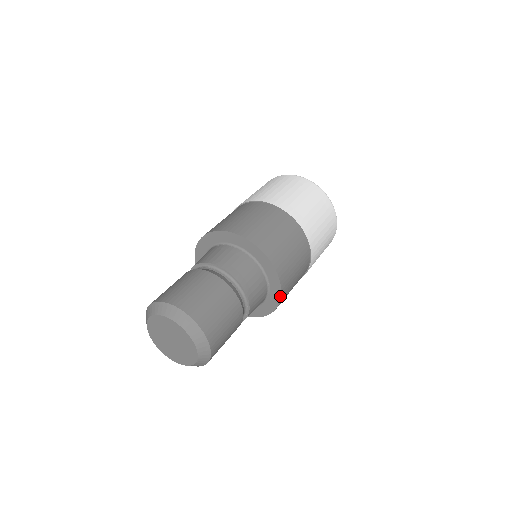
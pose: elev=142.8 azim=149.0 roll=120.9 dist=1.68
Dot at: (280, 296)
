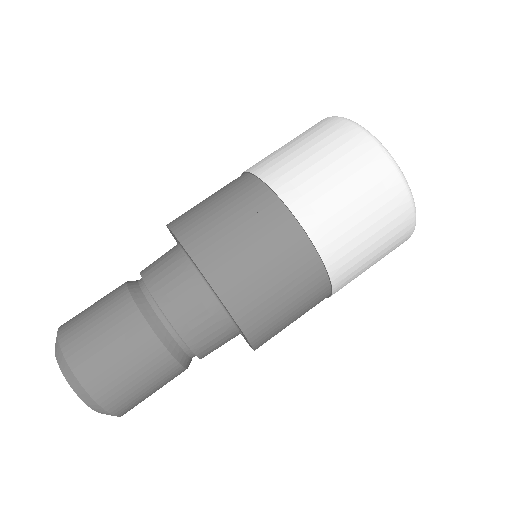
Dot at: (253, 349)
